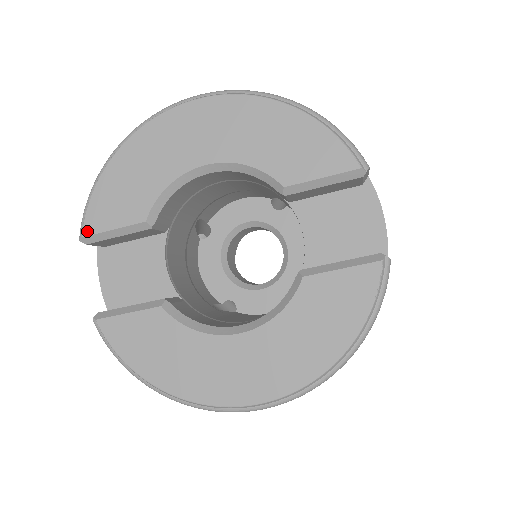
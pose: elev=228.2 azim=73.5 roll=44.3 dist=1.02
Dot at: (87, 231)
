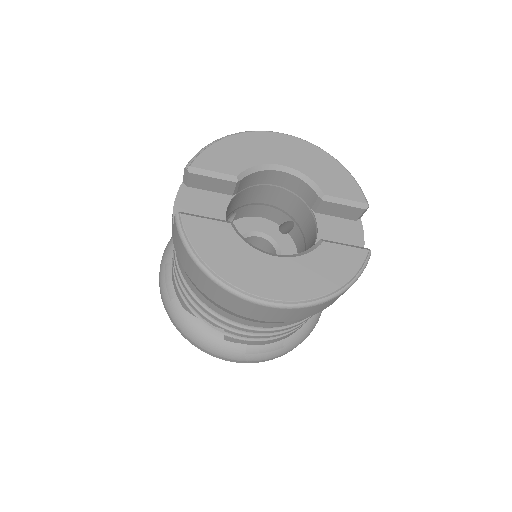
Dot at: (195, 165)
